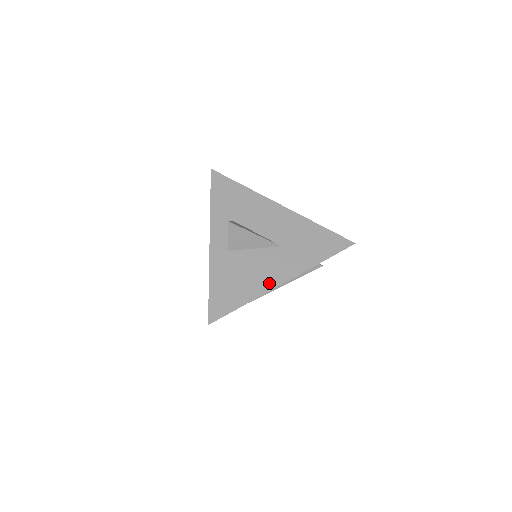
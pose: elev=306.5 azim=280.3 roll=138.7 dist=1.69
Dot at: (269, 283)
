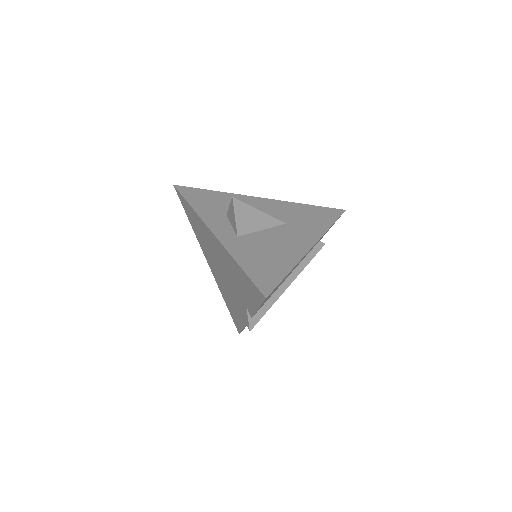
Dot at: (298, 251)
